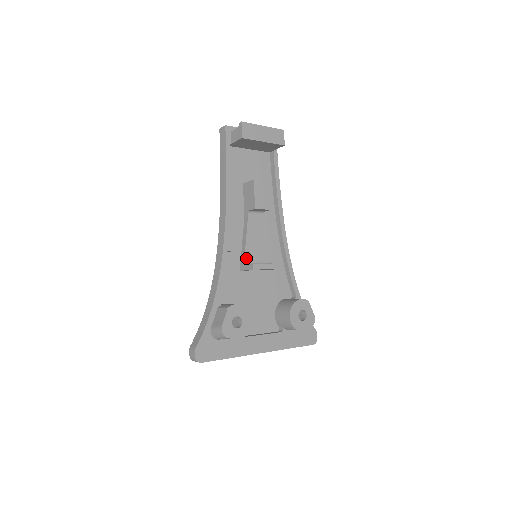
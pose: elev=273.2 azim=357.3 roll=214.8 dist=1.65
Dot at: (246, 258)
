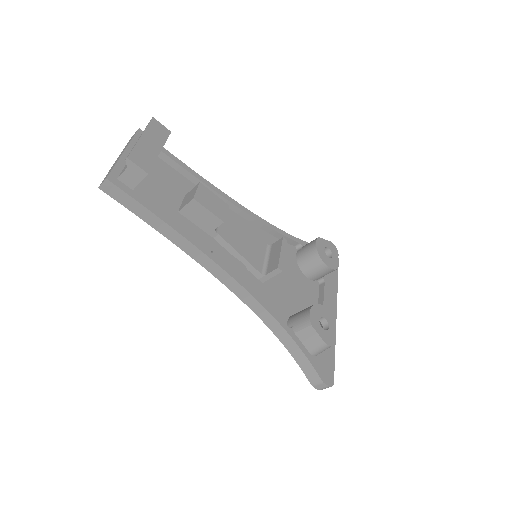
Dot at: (258, 269)
